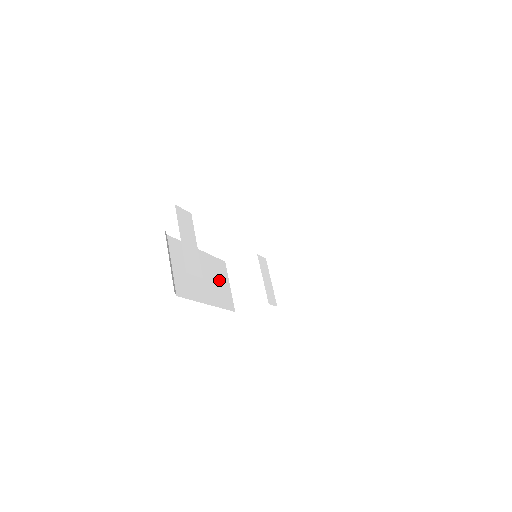
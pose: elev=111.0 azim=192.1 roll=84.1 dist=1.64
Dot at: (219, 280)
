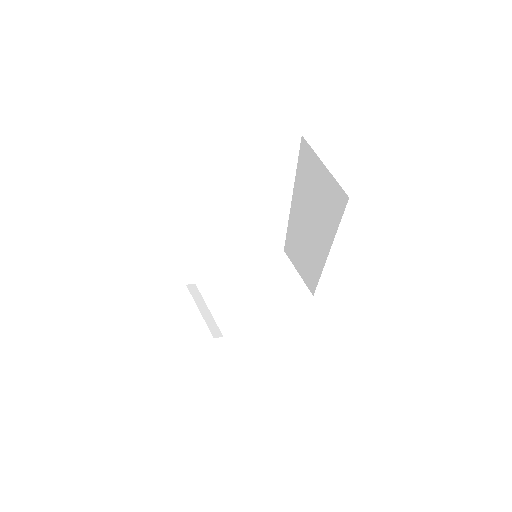
Dot at: occluded
